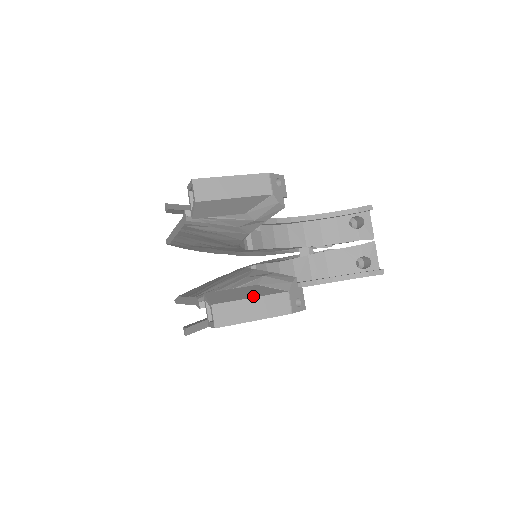
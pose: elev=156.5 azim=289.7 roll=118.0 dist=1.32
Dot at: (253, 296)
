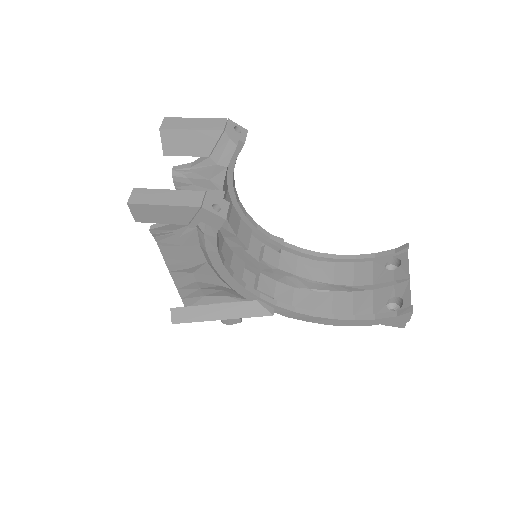
Dot at: (173, 190)
